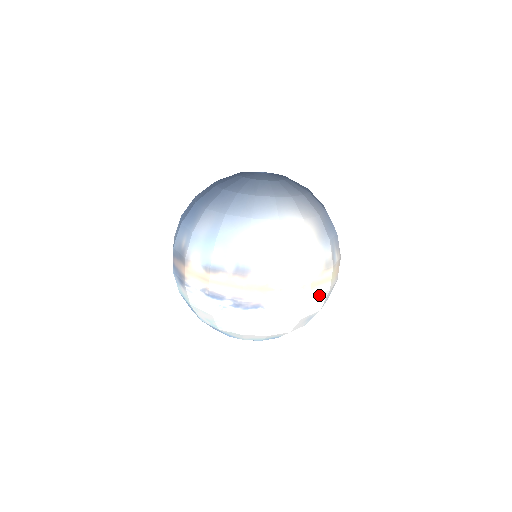
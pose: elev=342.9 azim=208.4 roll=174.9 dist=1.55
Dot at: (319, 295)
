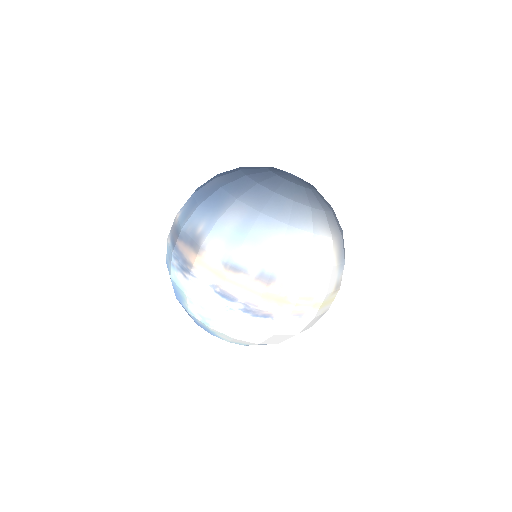
Dot at: (320, 314)
